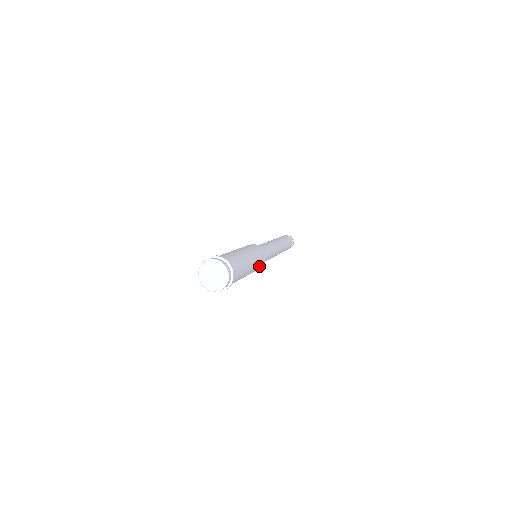
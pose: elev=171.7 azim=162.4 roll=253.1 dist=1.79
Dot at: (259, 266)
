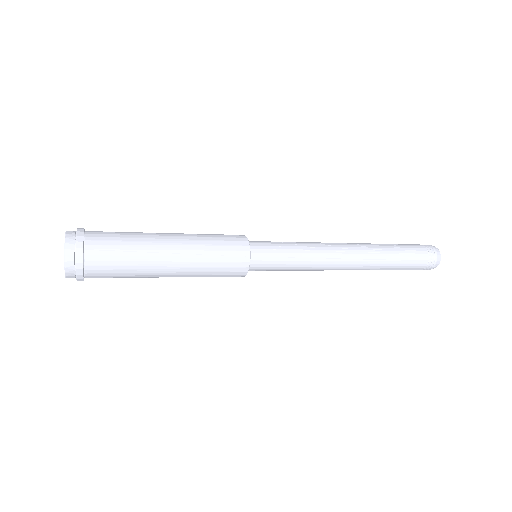
Dot at: (220, 274)
